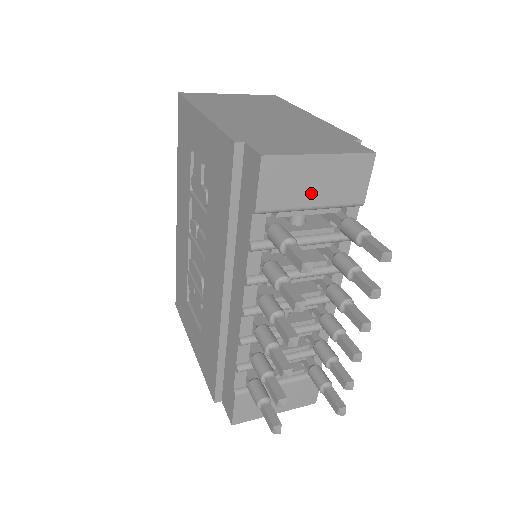
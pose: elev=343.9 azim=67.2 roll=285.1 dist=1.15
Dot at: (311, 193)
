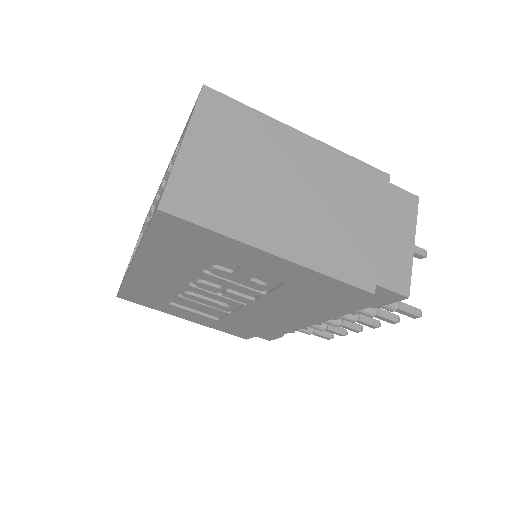
Dot at: occluded
